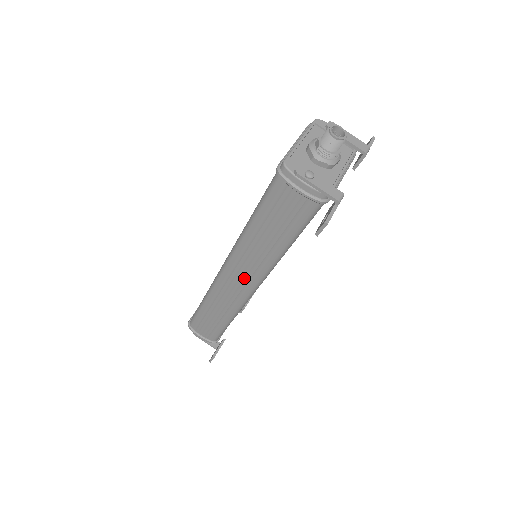
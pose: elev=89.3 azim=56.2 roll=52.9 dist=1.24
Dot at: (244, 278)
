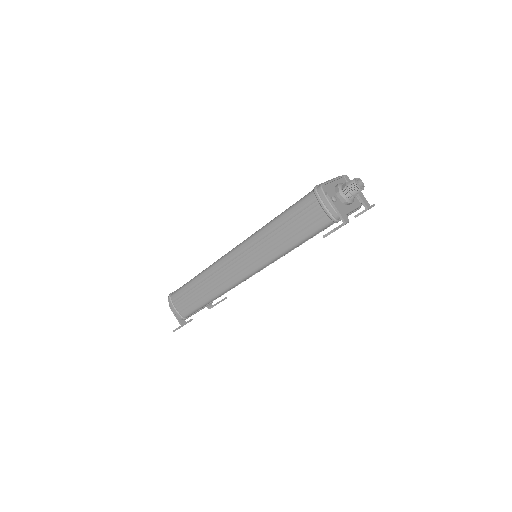
Dot at: (245, 263)
